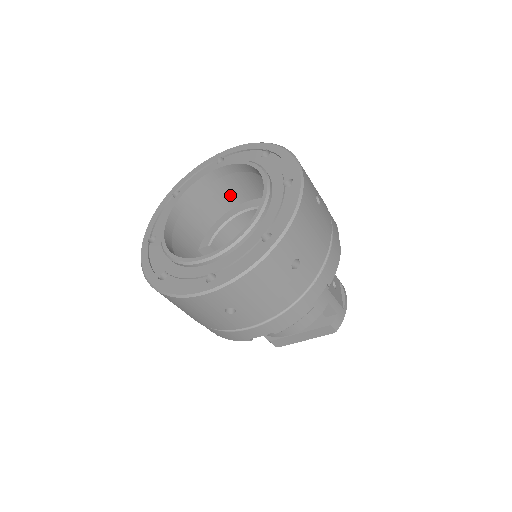
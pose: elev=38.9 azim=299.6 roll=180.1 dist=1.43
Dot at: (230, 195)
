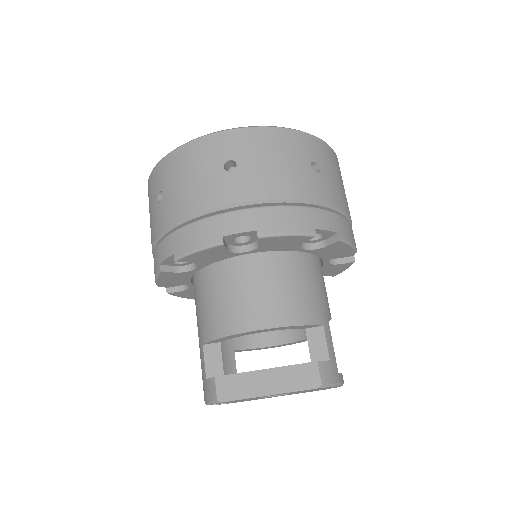
Dot at: occluded
